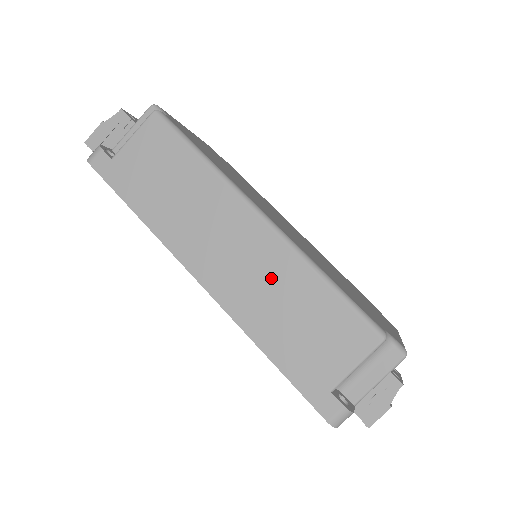
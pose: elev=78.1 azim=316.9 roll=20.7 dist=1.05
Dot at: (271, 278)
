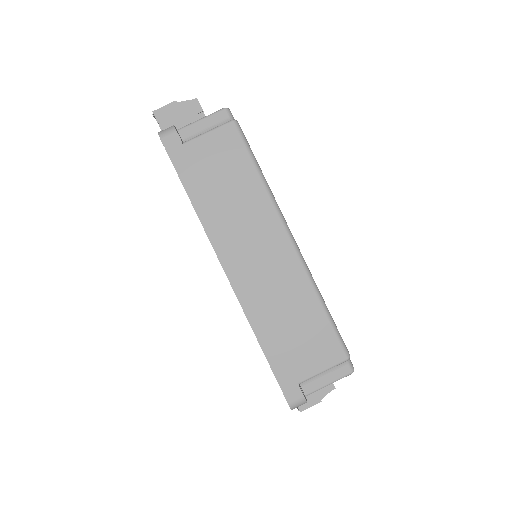
Dot at: (283, 289)
